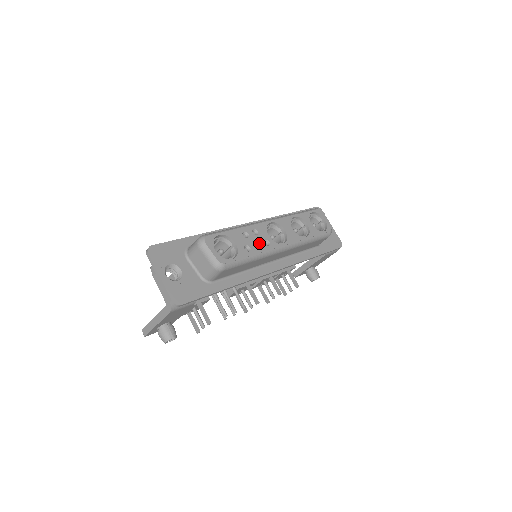
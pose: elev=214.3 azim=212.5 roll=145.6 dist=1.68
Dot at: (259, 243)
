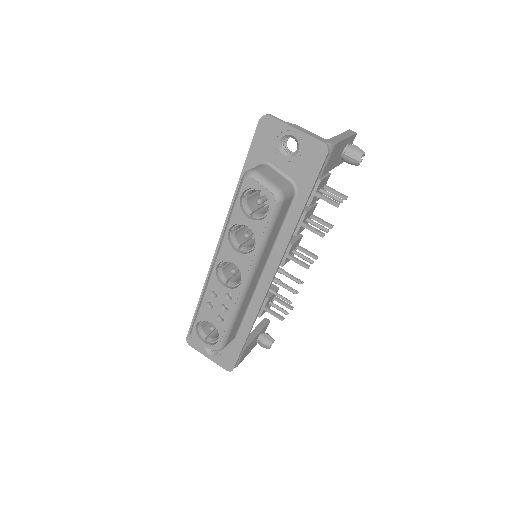
Dot at: (224, 304)
